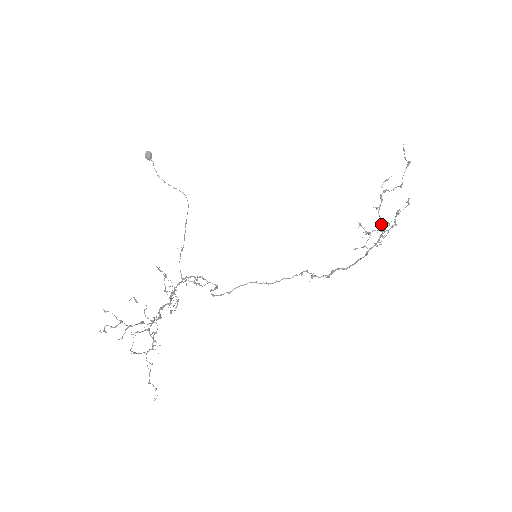
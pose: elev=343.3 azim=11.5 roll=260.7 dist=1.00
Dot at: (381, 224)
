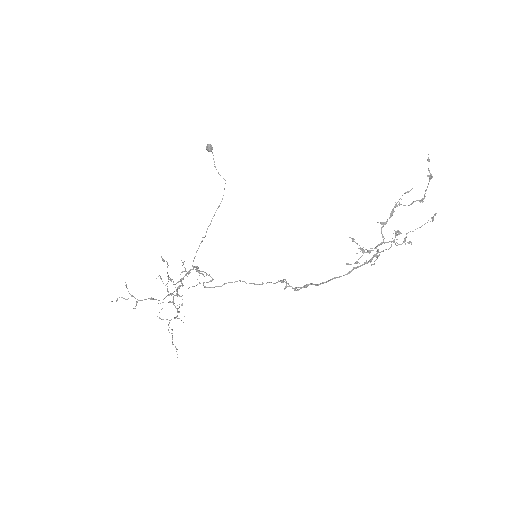
Dot at: (382, 242)
